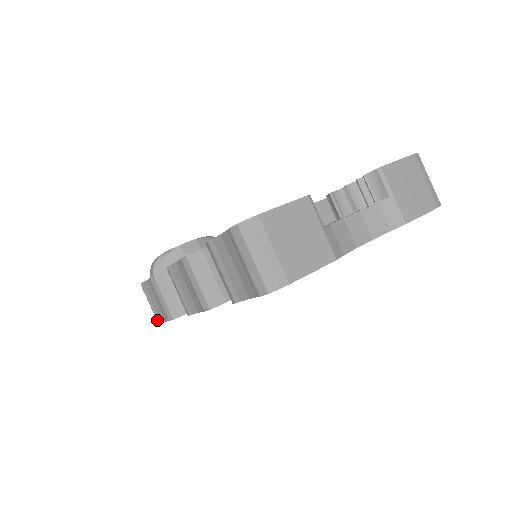
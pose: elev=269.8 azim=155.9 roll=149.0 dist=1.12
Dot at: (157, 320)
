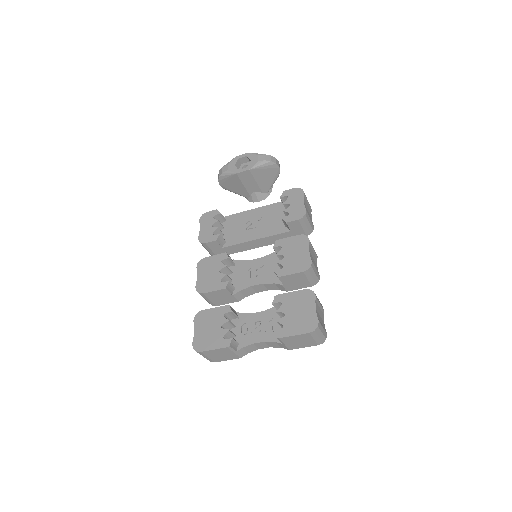
Dot at: occluded
